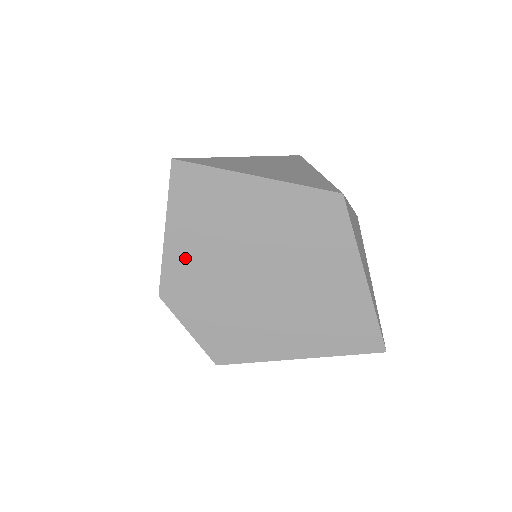
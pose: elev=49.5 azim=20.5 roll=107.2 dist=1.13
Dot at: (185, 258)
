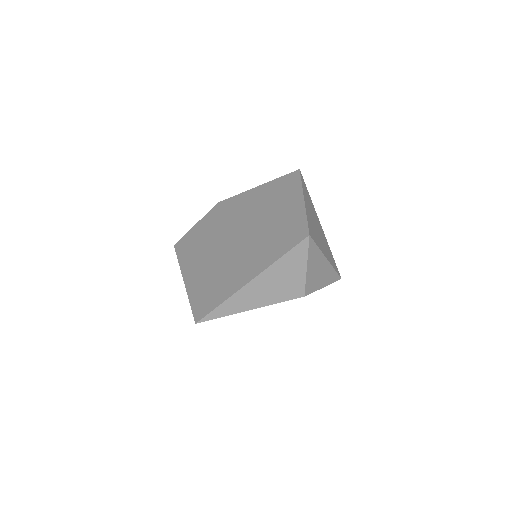
Dot at: (244, 200)
